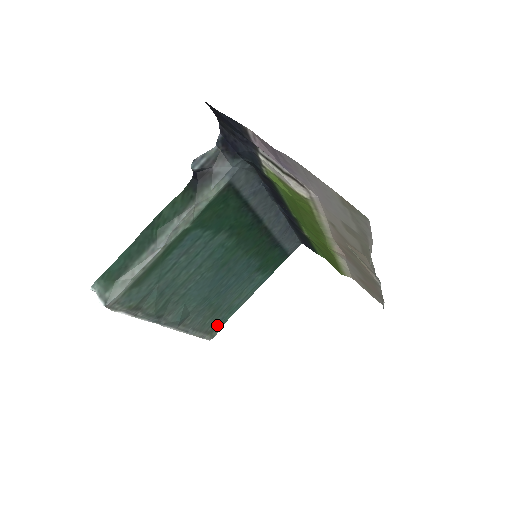
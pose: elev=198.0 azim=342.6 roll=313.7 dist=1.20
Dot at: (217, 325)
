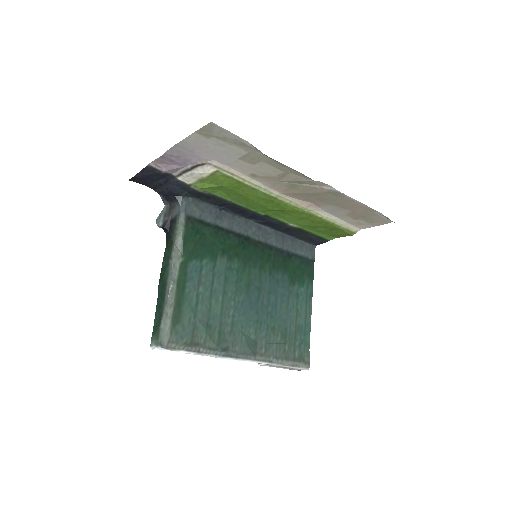
Dot at: (302, 350)
